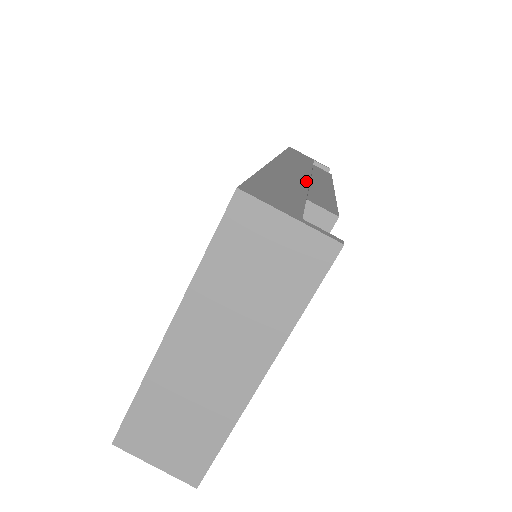
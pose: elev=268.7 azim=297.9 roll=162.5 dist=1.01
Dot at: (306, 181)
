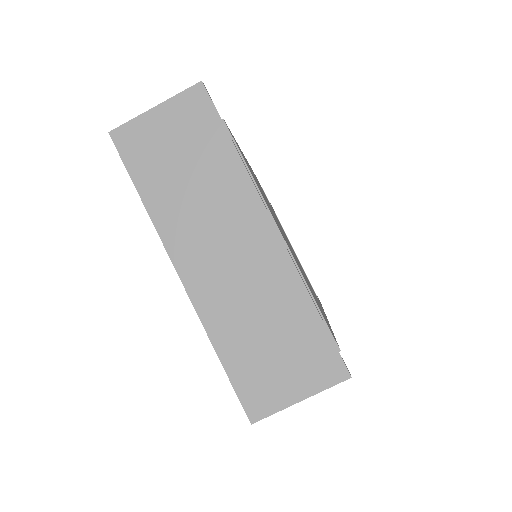
Dot at: occluded
